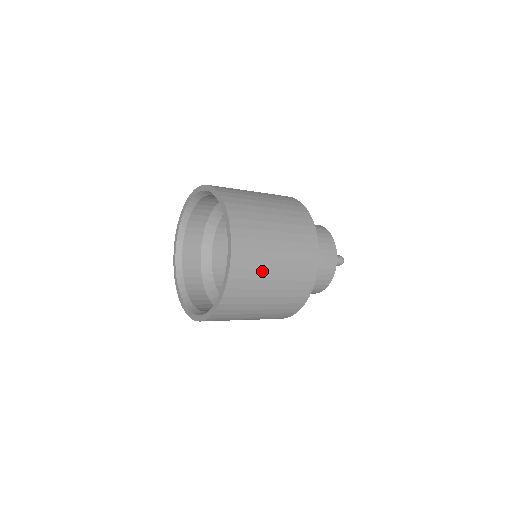
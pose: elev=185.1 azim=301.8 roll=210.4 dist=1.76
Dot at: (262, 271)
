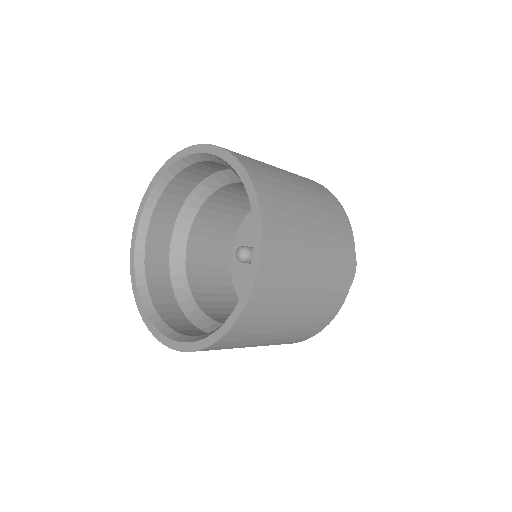
Dot at: (286, 303)
